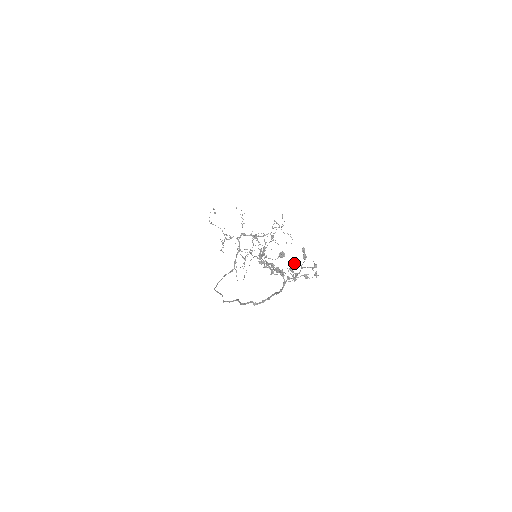
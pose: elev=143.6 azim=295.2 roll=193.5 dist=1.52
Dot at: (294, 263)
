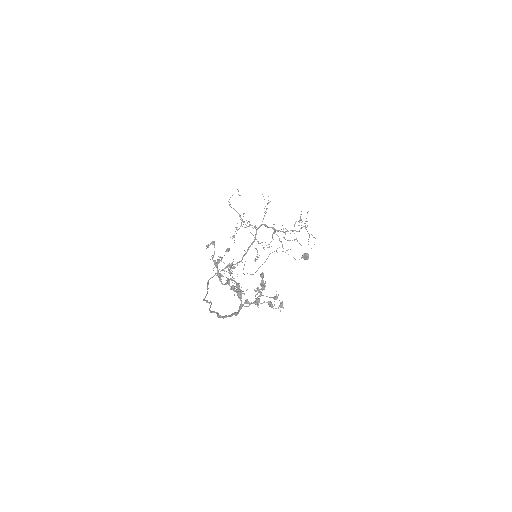
Dot at: (260, 285)
